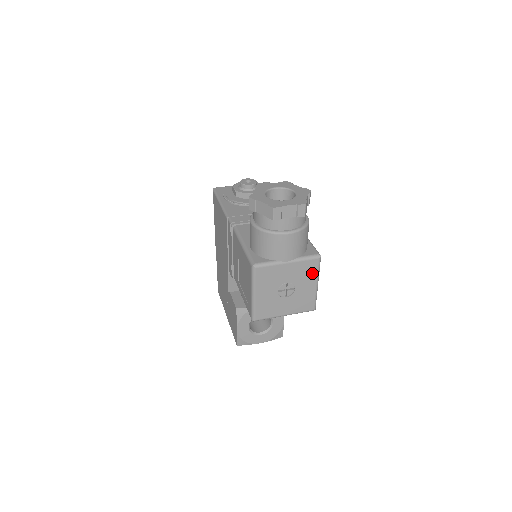
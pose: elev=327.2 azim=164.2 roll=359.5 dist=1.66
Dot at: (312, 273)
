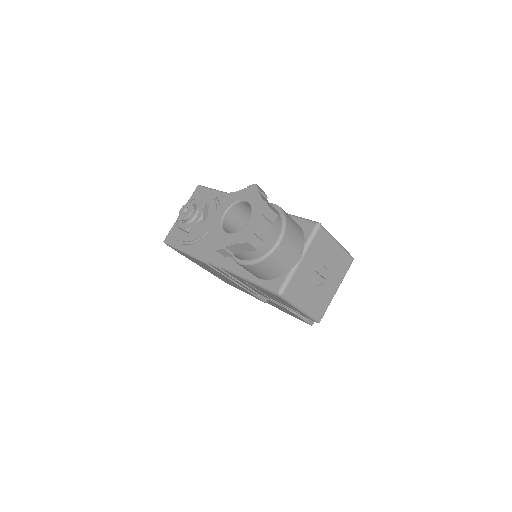
Dot at: (326, 242)
